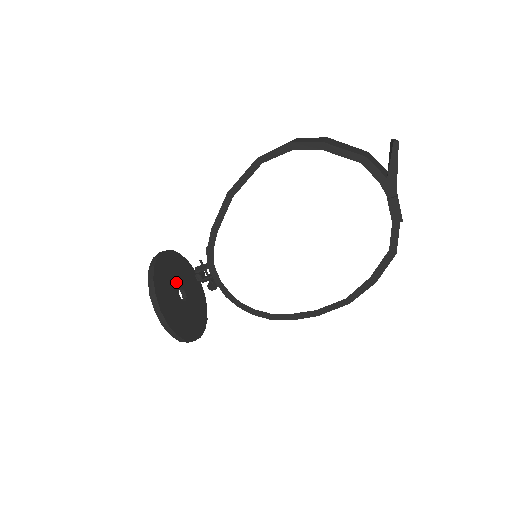
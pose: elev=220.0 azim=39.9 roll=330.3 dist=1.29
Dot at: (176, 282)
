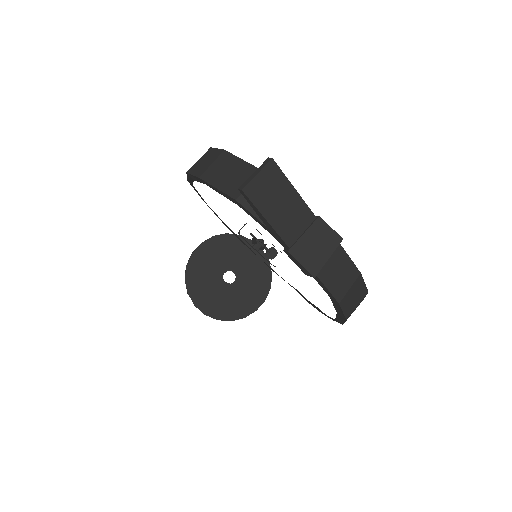
Dot at: (219, 268)
